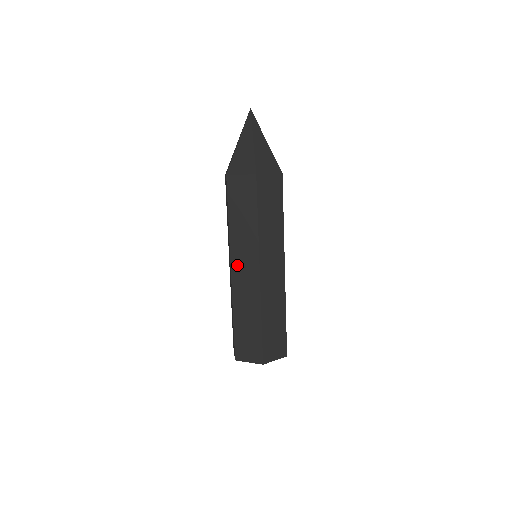
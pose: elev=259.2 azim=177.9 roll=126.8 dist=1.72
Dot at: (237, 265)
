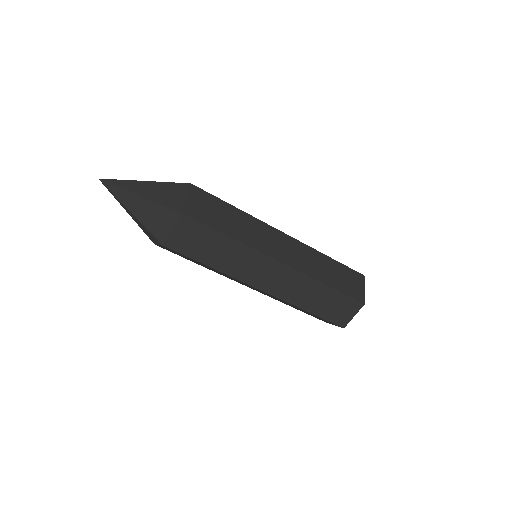
Dot at: (260, 282)
